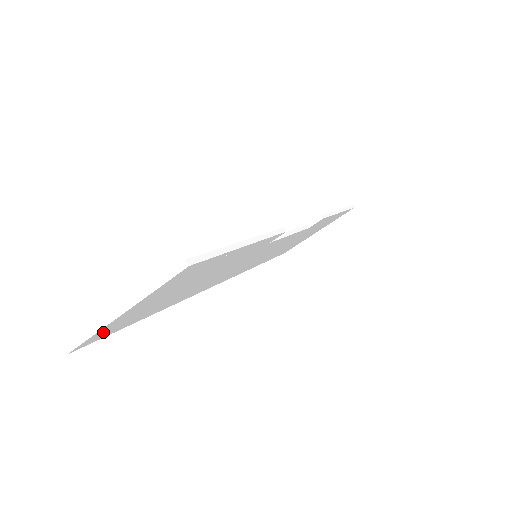
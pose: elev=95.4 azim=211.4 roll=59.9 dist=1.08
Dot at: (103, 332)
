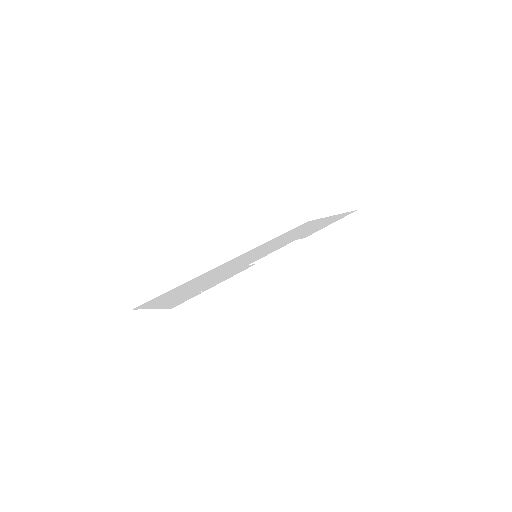
Dot at: occluded
